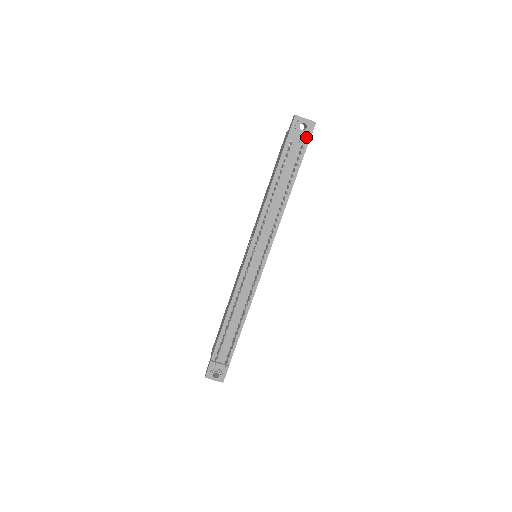
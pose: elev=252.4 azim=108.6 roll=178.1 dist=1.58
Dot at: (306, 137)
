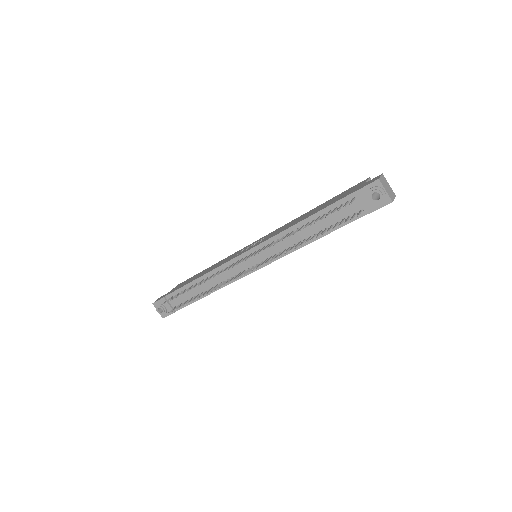
Dot at: (372, 206)
